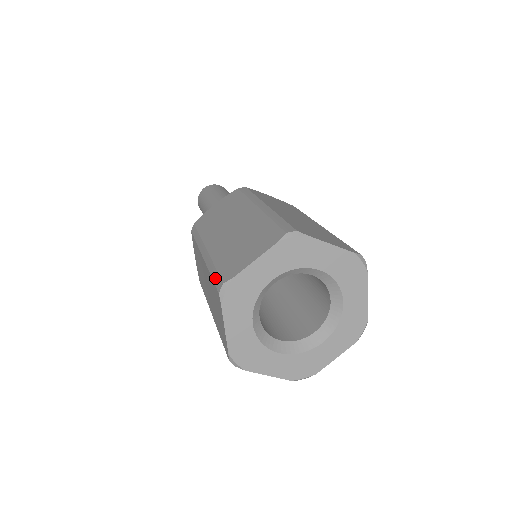
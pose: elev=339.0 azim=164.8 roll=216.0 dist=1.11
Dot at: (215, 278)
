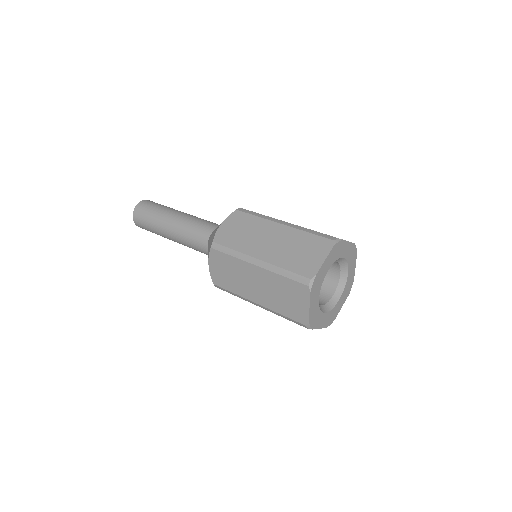
Dot at: (295, 277)
